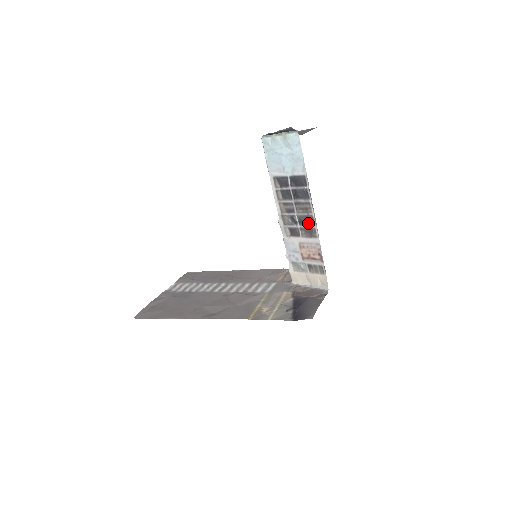
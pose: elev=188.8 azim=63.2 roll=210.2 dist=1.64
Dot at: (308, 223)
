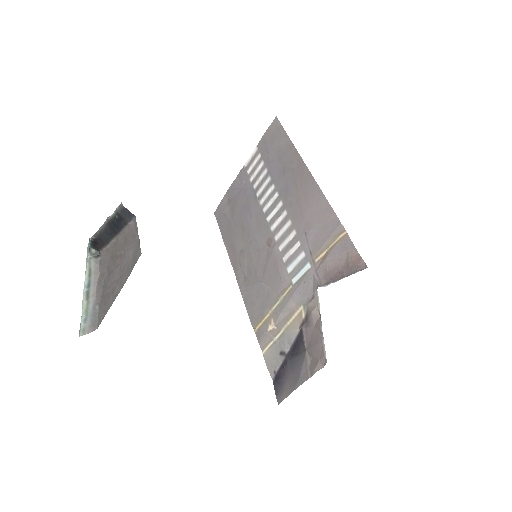
Dot at: occluded
